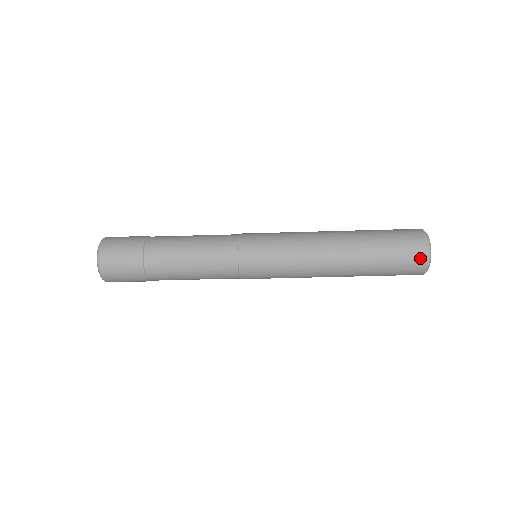
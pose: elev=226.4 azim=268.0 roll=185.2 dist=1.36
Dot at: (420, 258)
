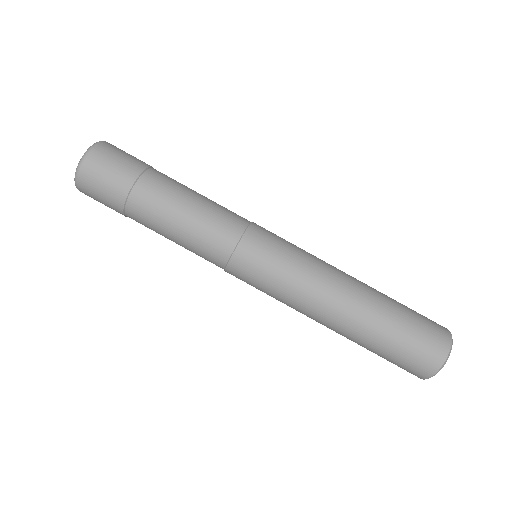
Dot at: (430, 363)
